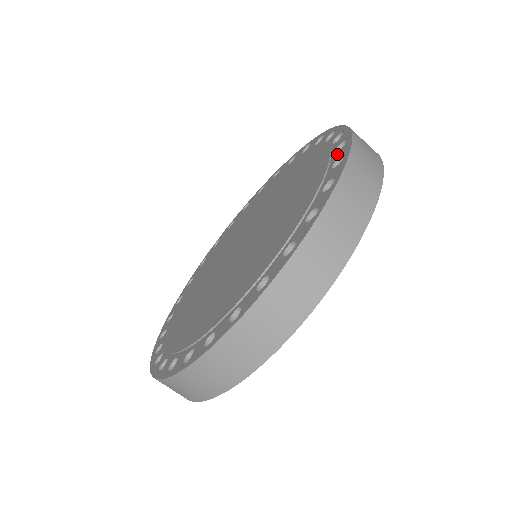
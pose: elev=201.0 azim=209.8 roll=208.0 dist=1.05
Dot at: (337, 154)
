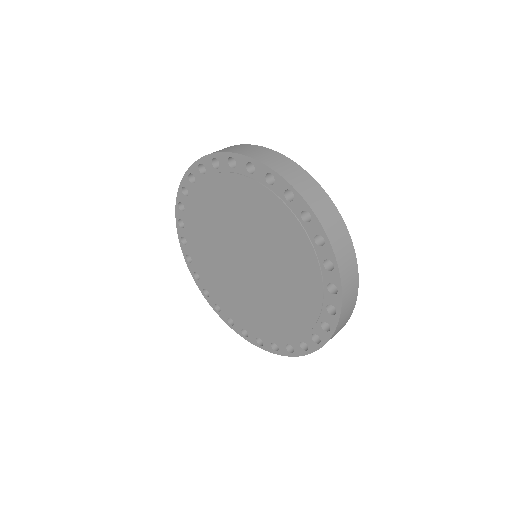
Dot at: (328, 275)
